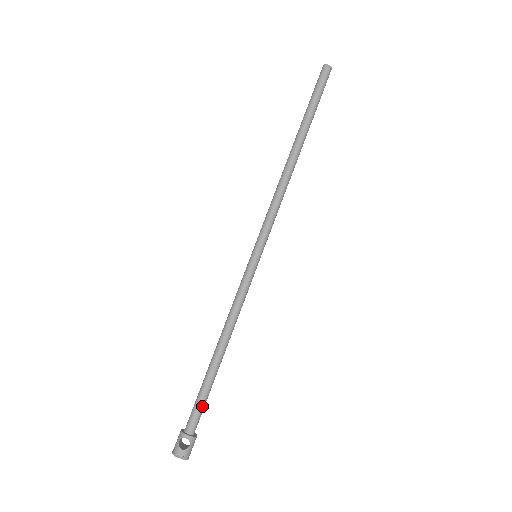
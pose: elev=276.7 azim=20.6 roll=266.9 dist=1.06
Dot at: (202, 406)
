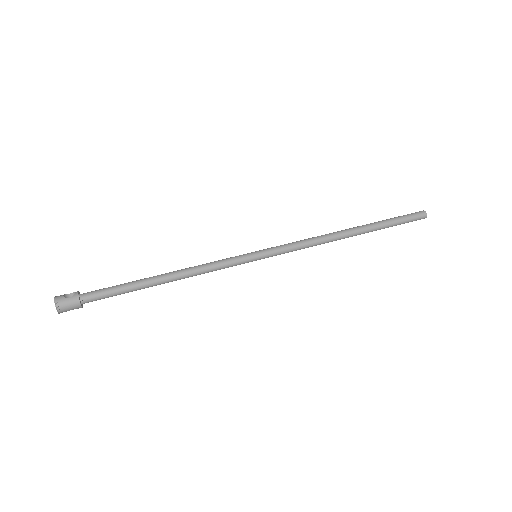
Dot at: (109, 290)
